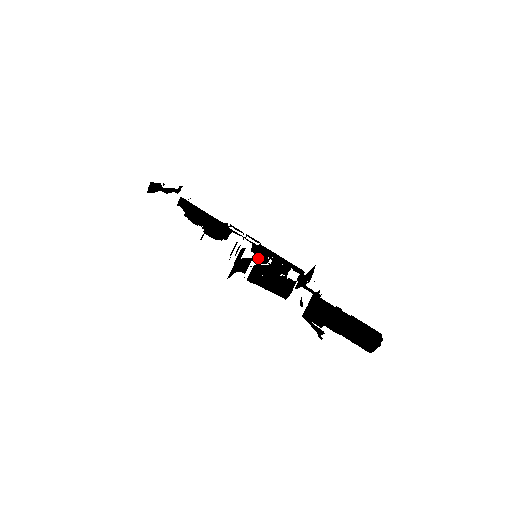
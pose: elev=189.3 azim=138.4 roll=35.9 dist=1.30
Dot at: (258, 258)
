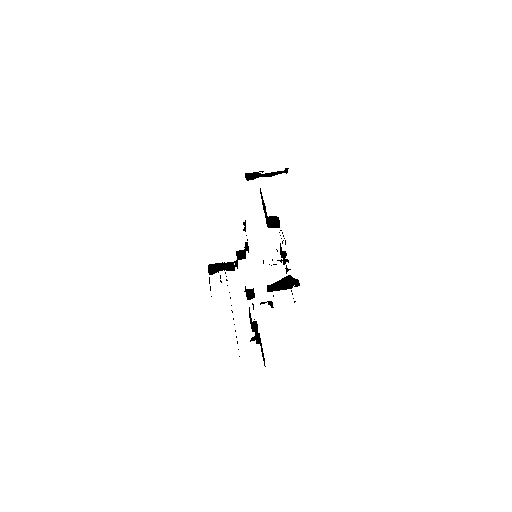
Dot at: (280, 253)
